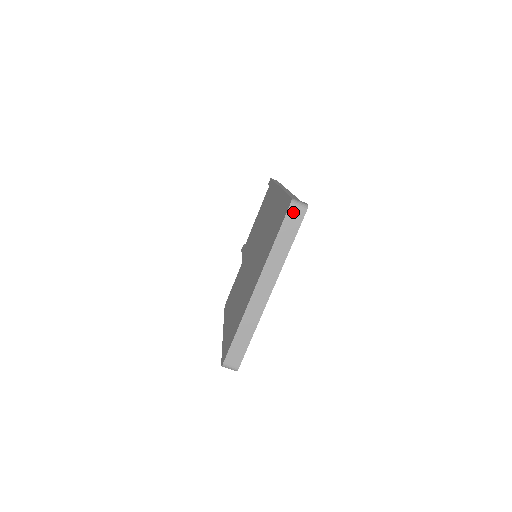
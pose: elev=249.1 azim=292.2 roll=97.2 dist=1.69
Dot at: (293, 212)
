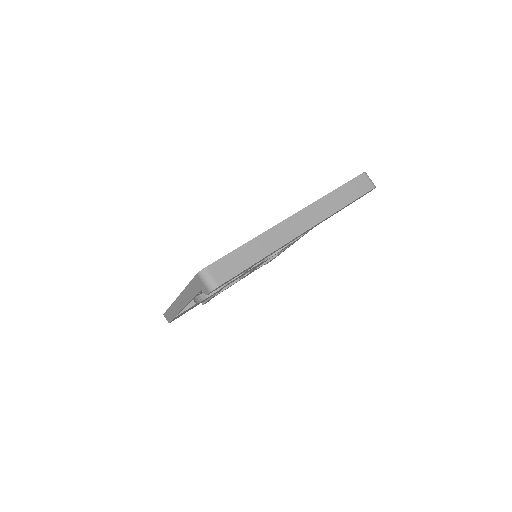
Dot at: (363, 180)
